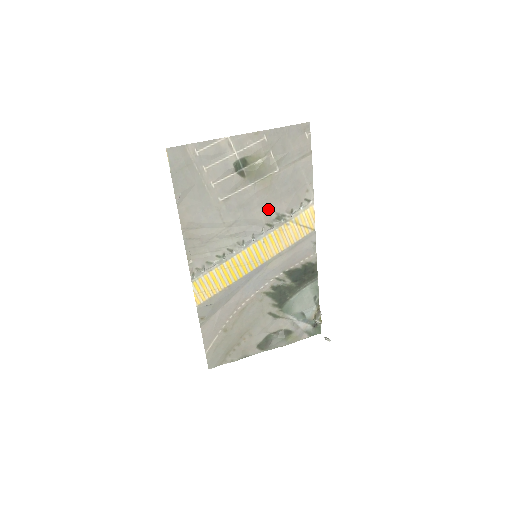
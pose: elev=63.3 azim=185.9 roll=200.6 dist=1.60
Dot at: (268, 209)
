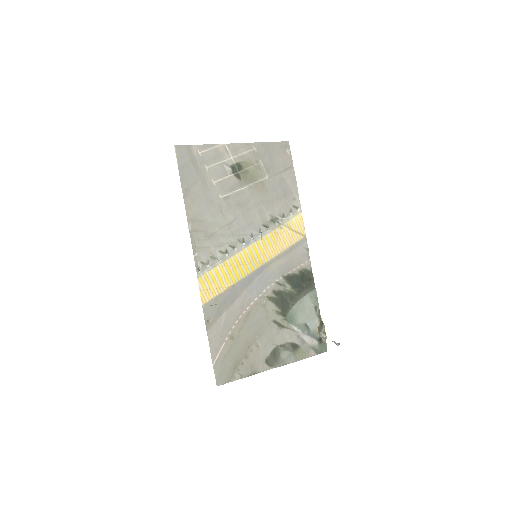
Dot at: (263, 211)
